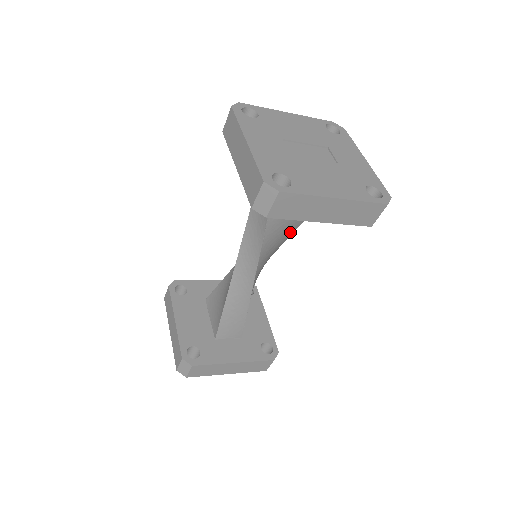
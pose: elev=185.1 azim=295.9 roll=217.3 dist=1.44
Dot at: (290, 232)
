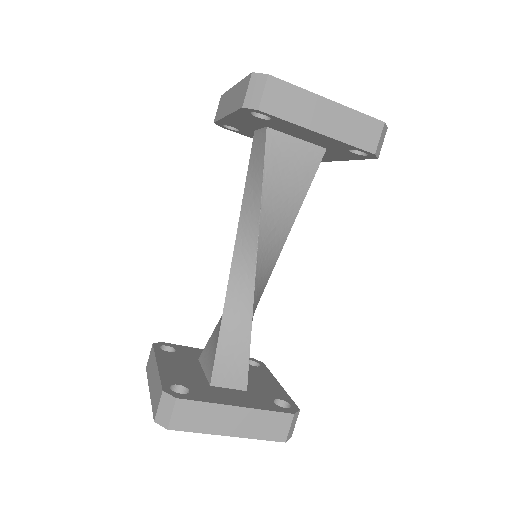
Dot at: (291, 216)
